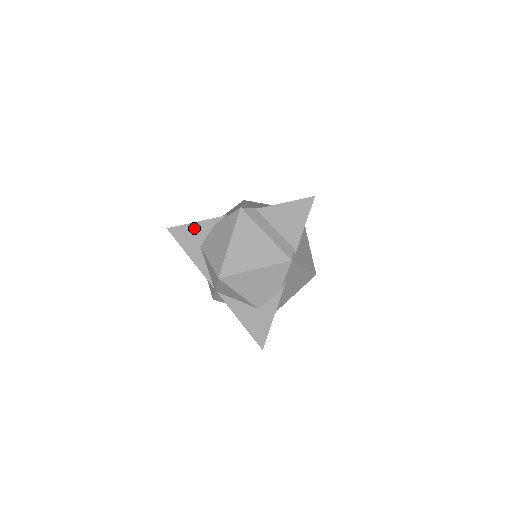
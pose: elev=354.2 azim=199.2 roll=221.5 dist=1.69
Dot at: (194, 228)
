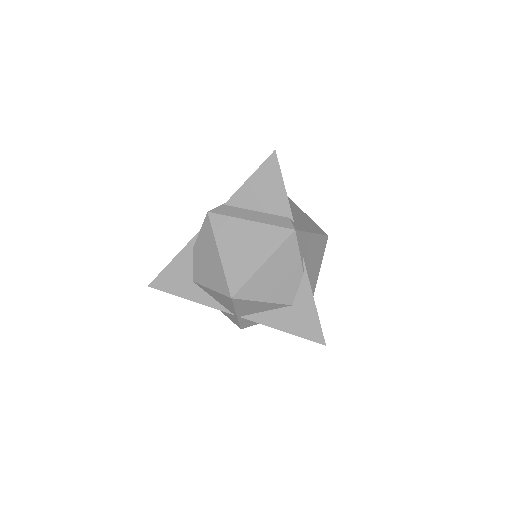
Dot at: (175, 267)
